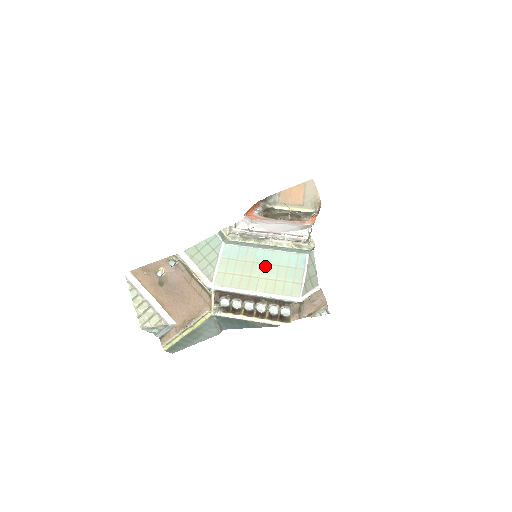
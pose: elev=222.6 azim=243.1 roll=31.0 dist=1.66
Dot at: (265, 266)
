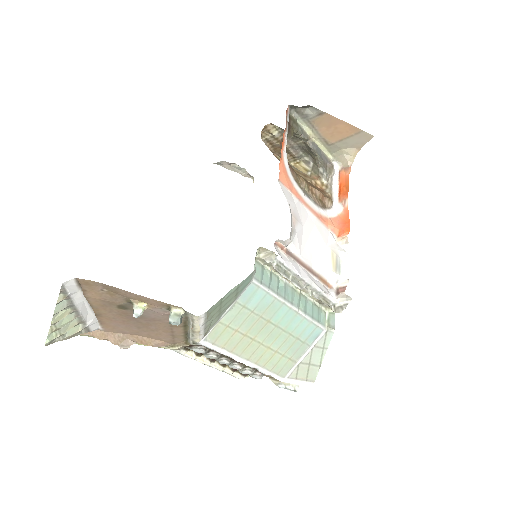
Dot at: (277, 331)
